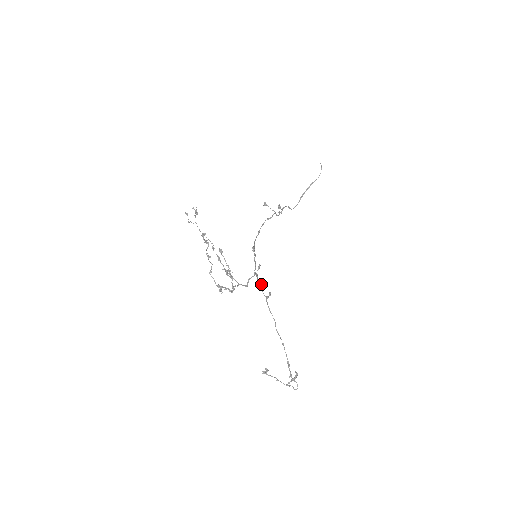
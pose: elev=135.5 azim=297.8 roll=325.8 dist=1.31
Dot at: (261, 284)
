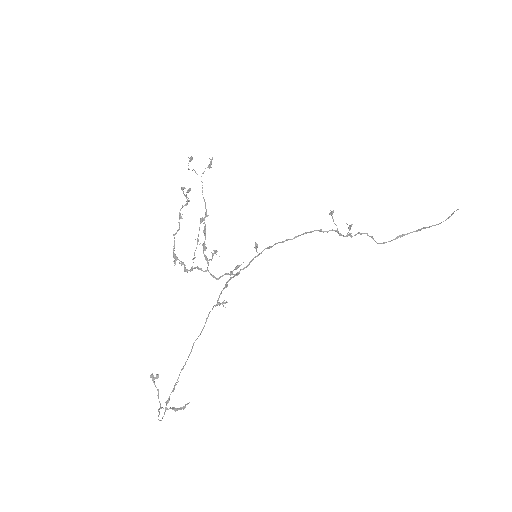
Dot at: (226, 286)
